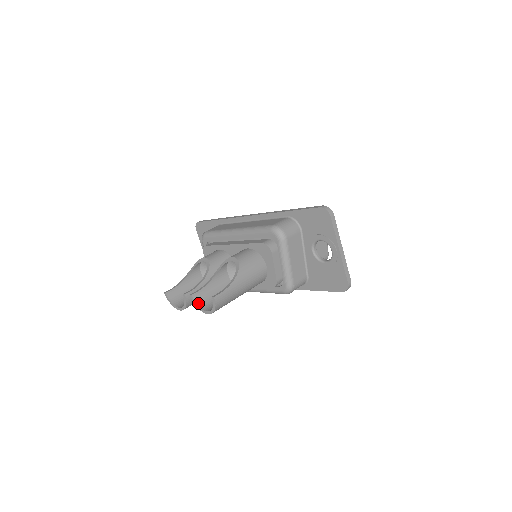
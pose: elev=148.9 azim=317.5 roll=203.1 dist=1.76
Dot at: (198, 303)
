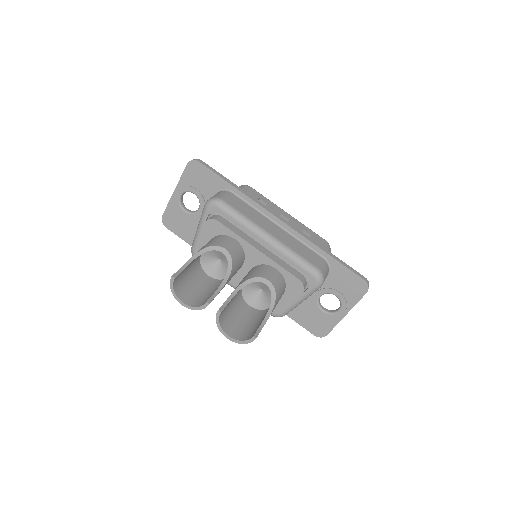
Dot at: (220, 320)
